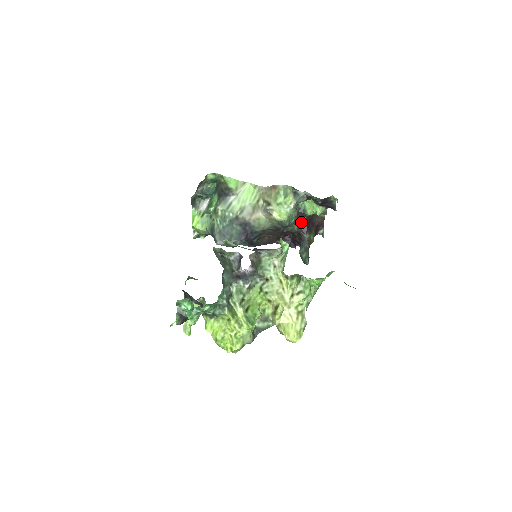
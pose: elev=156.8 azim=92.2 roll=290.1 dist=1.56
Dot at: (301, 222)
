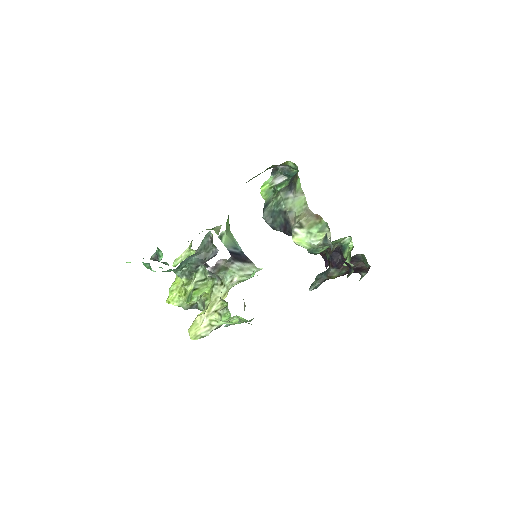
Dot at: (336, 256)
